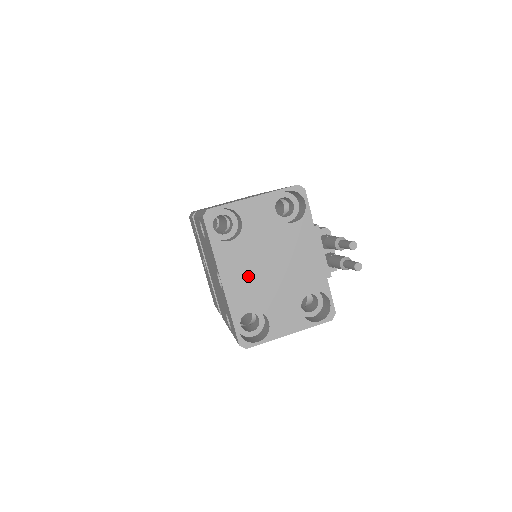
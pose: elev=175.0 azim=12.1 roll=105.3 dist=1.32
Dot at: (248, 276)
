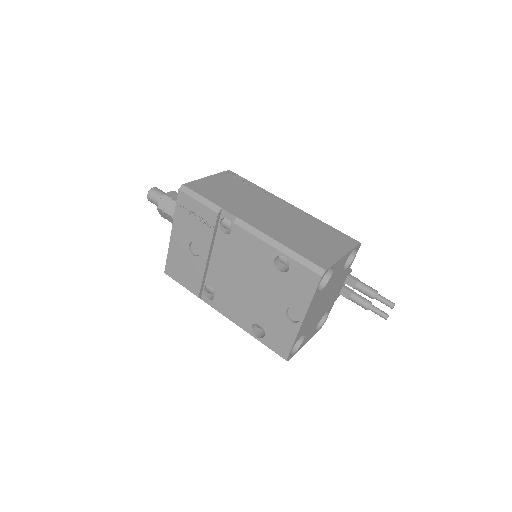
Dot at: (313, 312)
